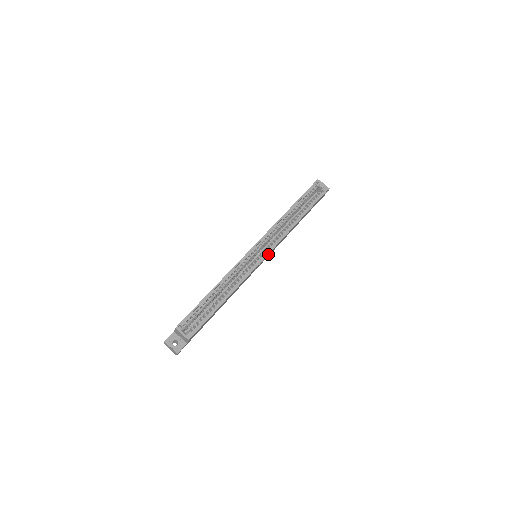
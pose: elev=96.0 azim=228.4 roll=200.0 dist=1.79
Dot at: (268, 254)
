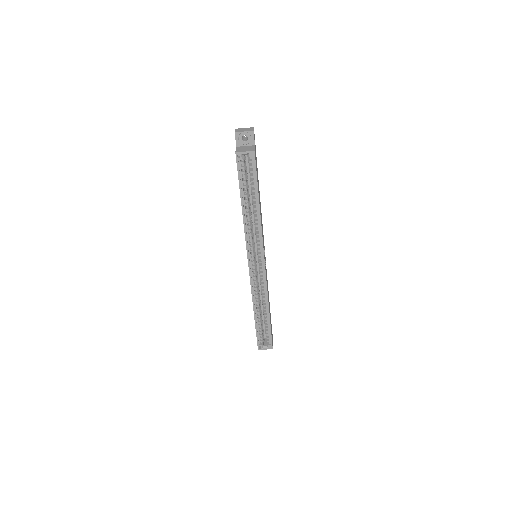
Dot at: (264, 256)
